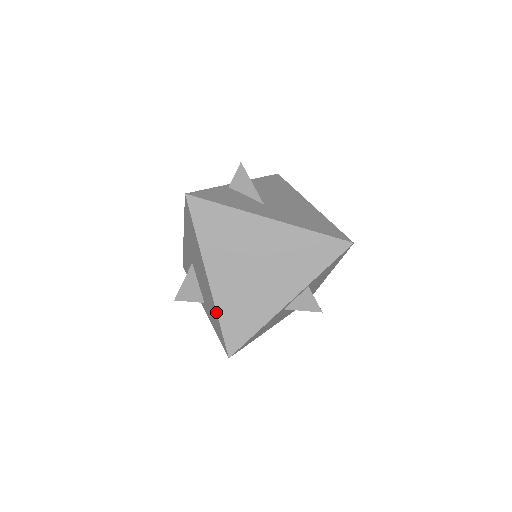
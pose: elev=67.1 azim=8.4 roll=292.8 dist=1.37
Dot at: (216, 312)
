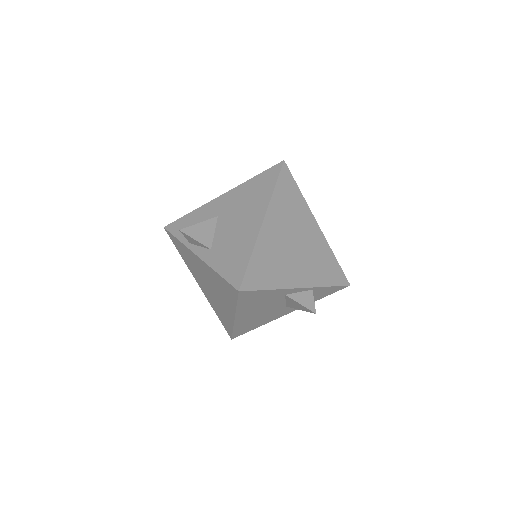
Dot at: (253, 248)
